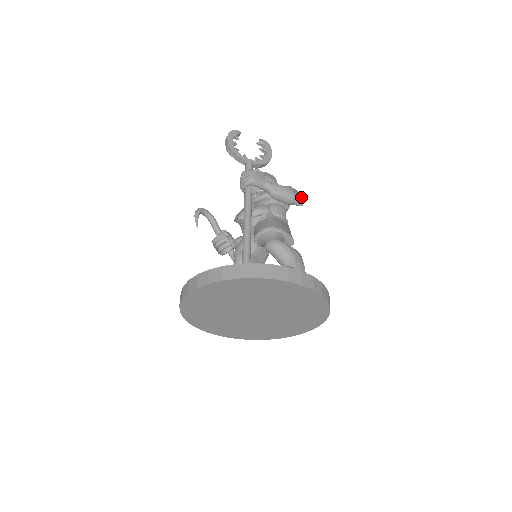
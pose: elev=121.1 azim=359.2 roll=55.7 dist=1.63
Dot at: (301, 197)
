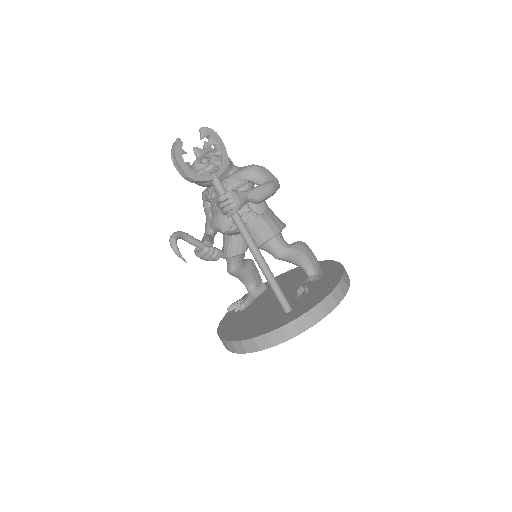
Dot at: (274, 177)
